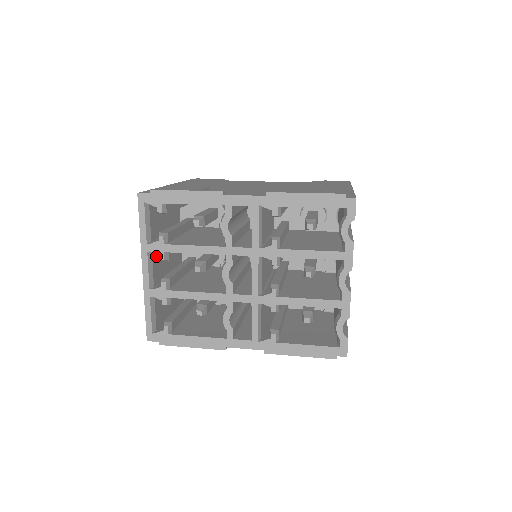
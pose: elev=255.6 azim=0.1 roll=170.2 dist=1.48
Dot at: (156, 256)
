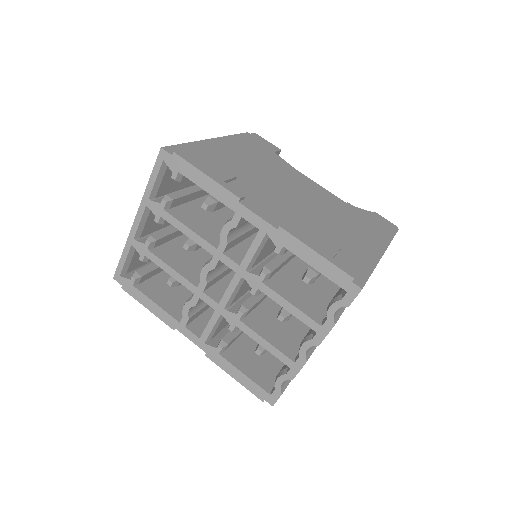
Dot at: occluded
